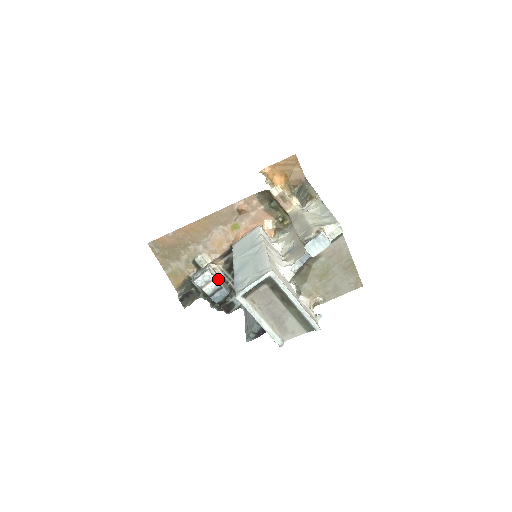
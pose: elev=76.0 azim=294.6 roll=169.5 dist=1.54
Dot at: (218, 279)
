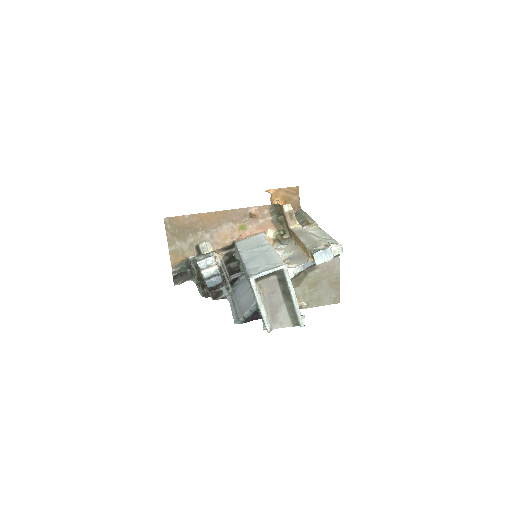
Dot at: (217, 267)
